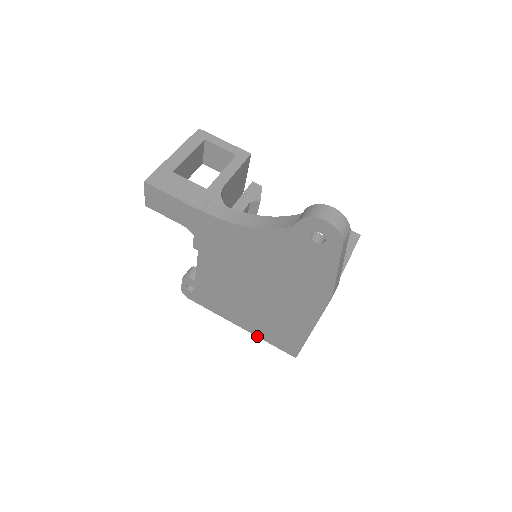
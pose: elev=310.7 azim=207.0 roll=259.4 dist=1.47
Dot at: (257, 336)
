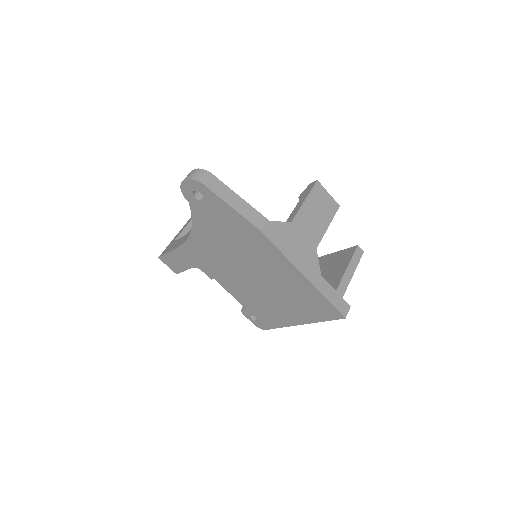
Dot at: occluded
